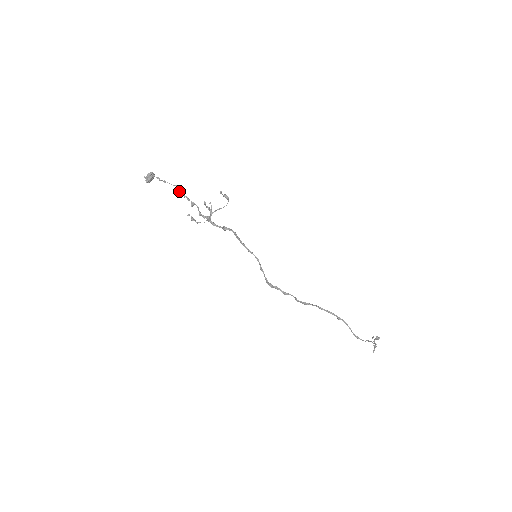
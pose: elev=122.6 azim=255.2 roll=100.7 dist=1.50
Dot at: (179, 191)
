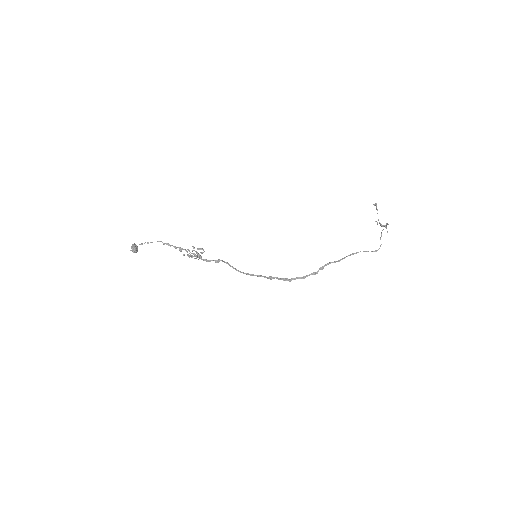
Dot at: (164, 244)
